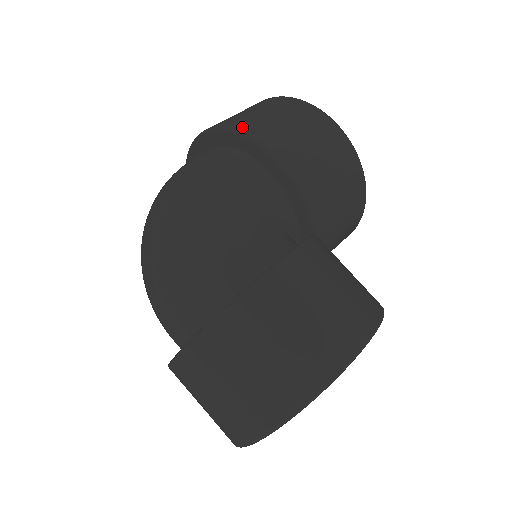
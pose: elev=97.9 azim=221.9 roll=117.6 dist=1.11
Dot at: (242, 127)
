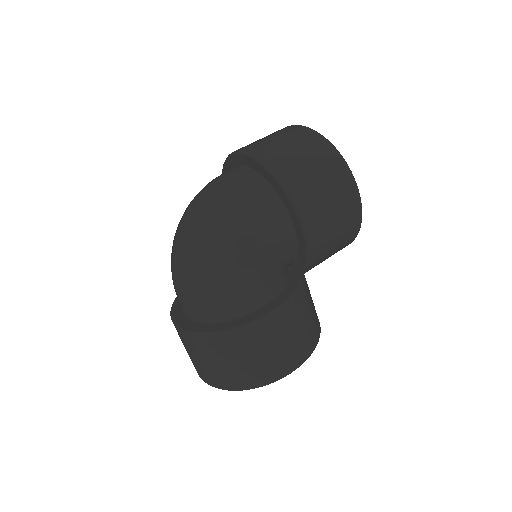
Dot at: (291, 186)
